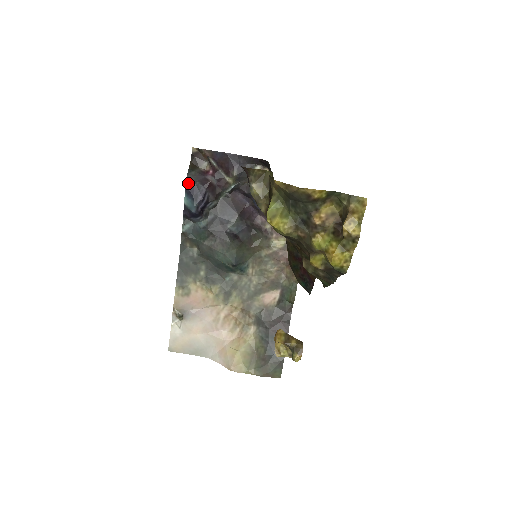
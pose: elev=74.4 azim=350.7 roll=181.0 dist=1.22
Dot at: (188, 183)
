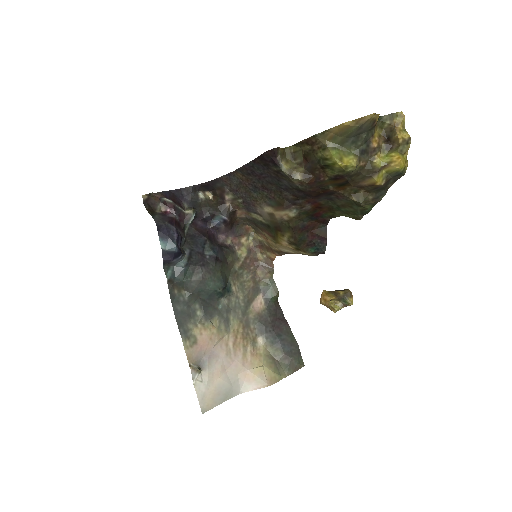
Dot at: (159, 227)
